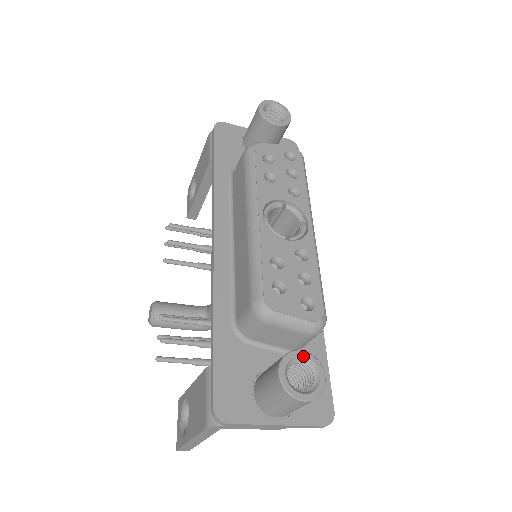
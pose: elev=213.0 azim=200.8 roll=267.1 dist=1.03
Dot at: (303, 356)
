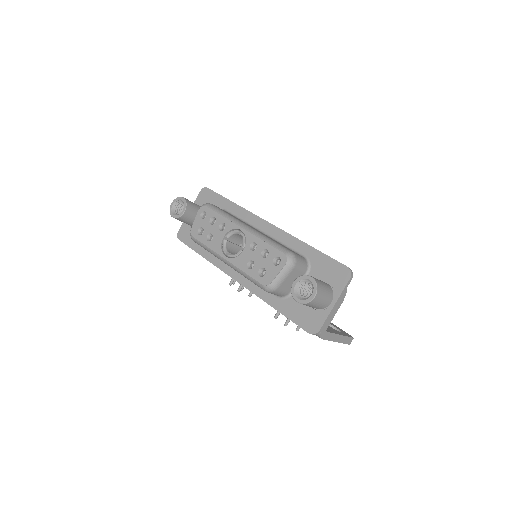
Dot at: (296, 283)
